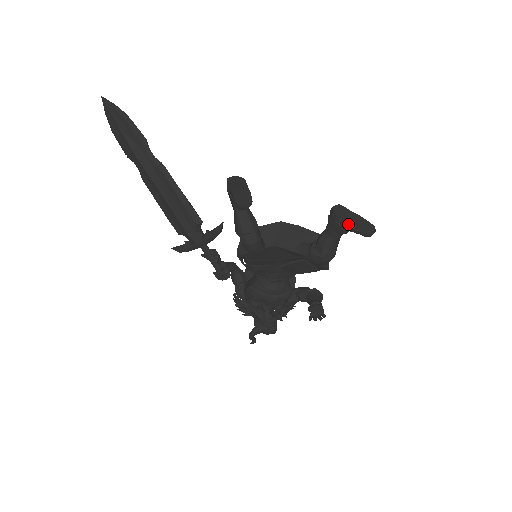
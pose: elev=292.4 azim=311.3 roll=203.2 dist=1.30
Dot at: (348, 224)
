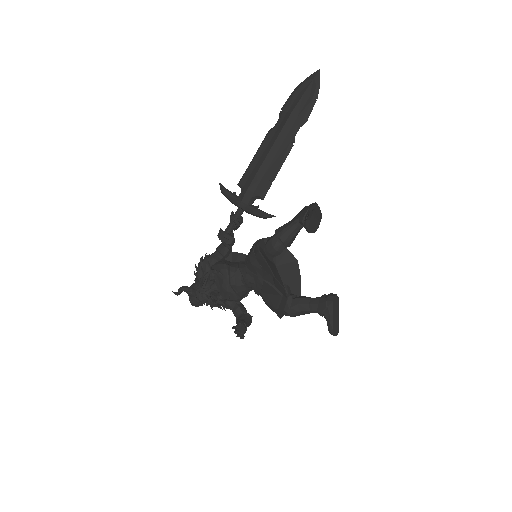
Dot at: (331, 313)
